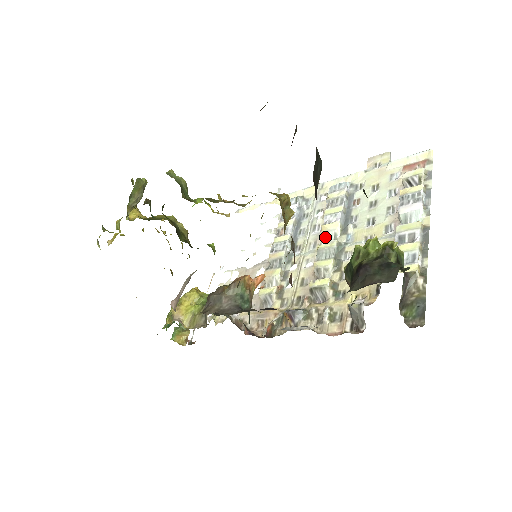
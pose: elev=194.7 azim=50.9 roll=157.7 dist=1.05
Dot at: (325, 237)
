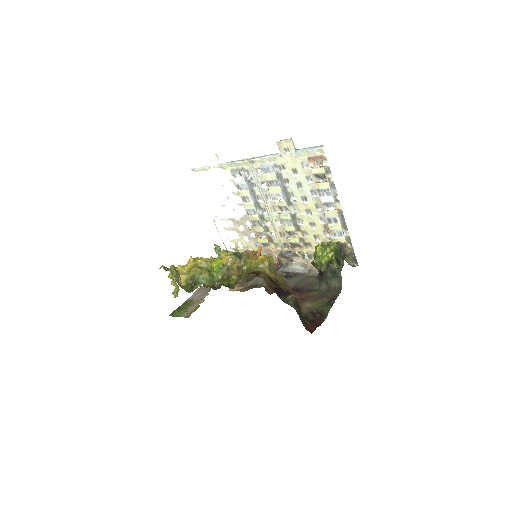
Dot at: (279, 207)
